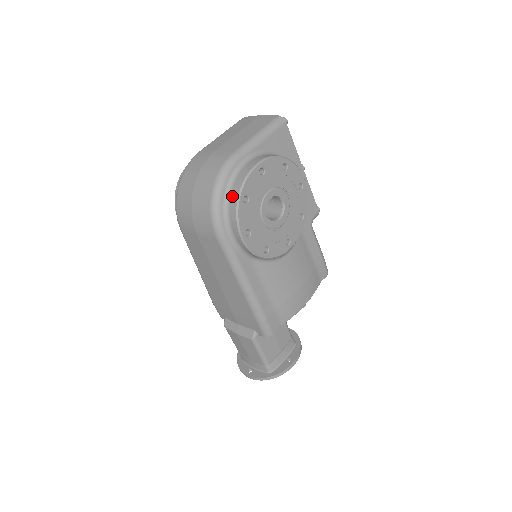
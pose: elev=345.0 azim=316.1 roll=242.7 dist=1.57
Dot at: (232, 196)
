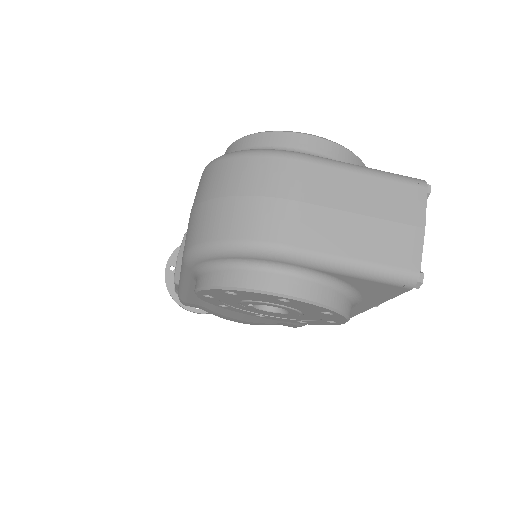
Dot at: (224, 273)
